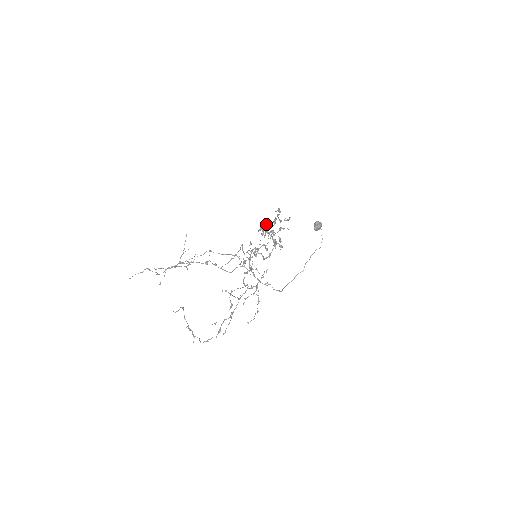
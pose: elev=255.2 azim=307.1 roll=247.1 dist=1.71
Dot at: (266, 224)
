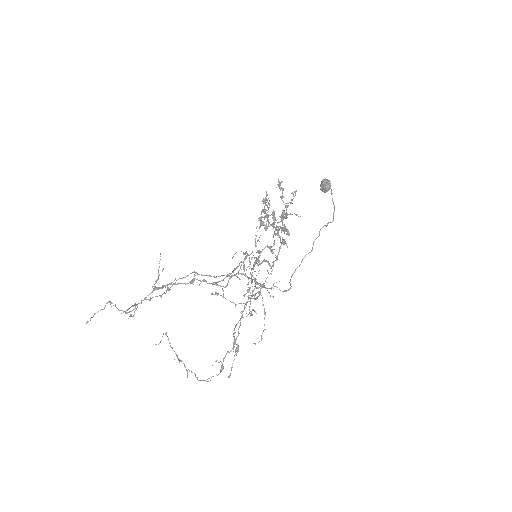
Dot at: (265, 210)
